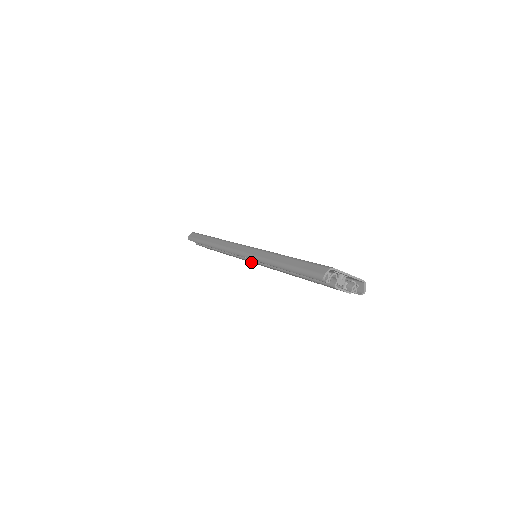
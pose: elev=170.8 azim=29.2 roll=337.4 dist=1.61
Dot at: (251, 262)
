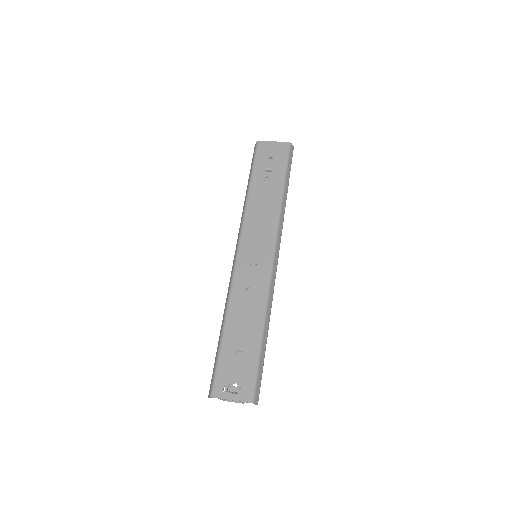
Dot at: occluded
